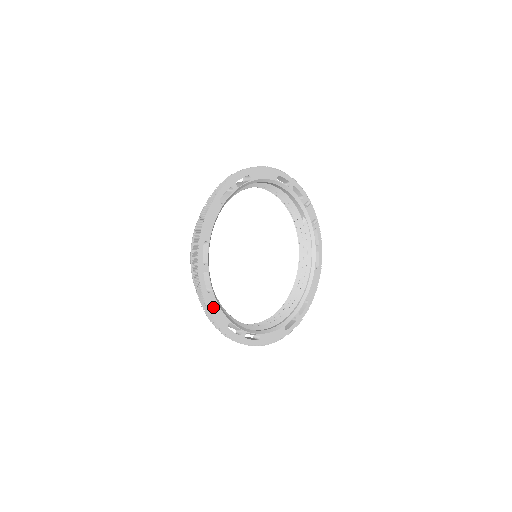
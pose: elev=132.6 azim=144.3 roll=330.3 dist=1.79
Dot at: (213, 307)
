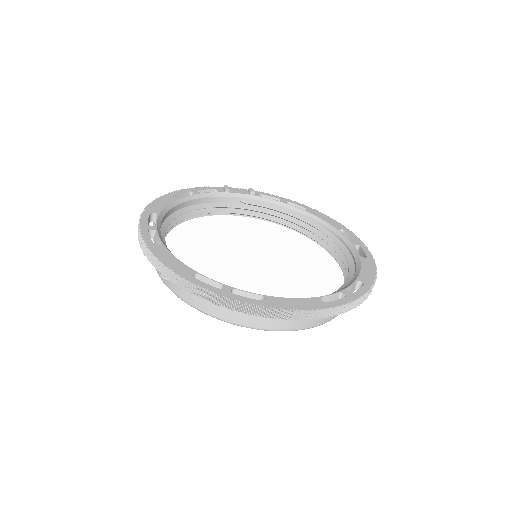
Dot at: (287, 304)
